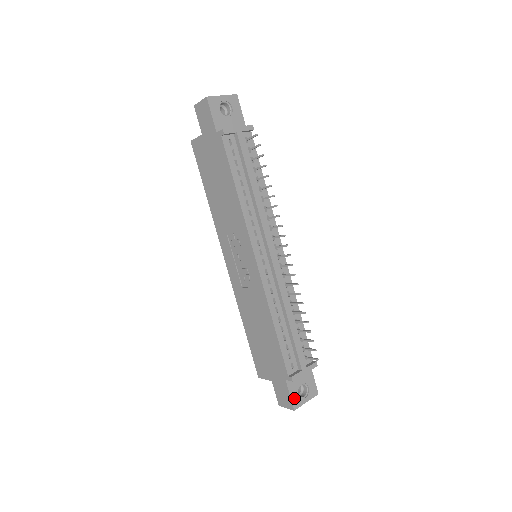
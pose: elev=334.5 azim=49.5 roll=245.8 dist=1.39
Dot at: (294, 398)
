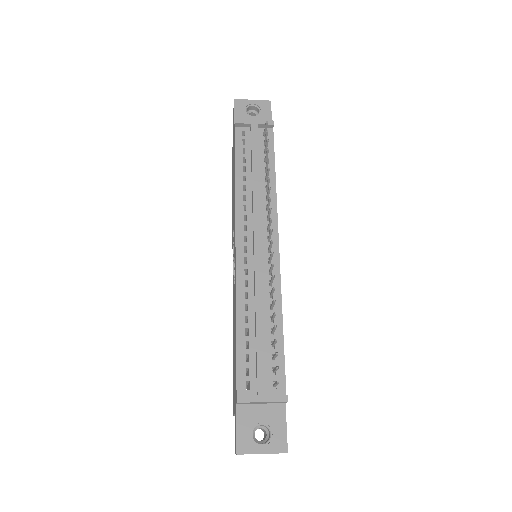
Dot at: (242, 436)
